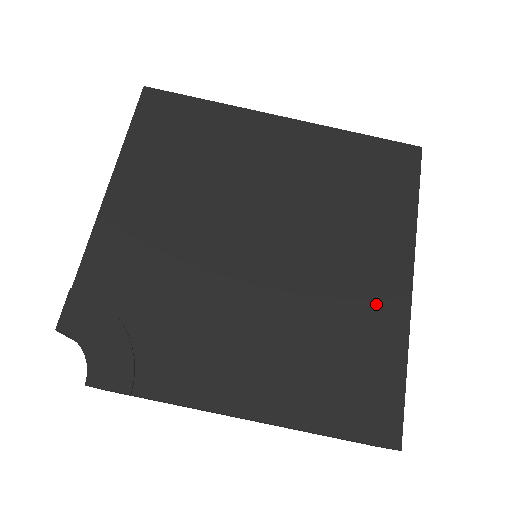
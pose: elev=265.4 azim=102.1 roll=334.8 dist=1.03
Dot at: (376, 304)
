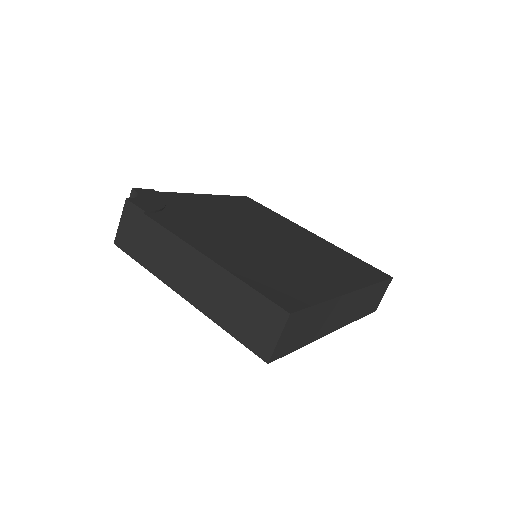
Dot at: (320, 281)
